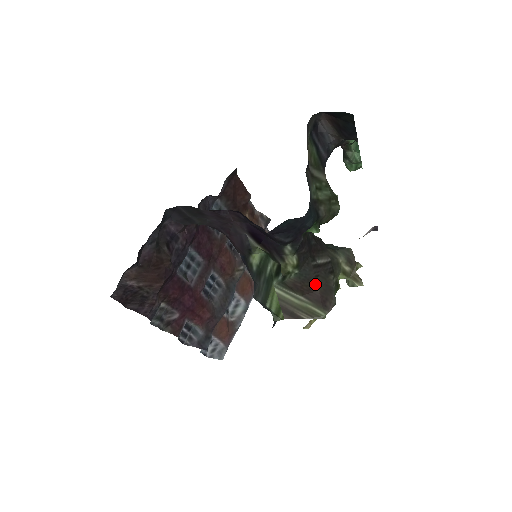
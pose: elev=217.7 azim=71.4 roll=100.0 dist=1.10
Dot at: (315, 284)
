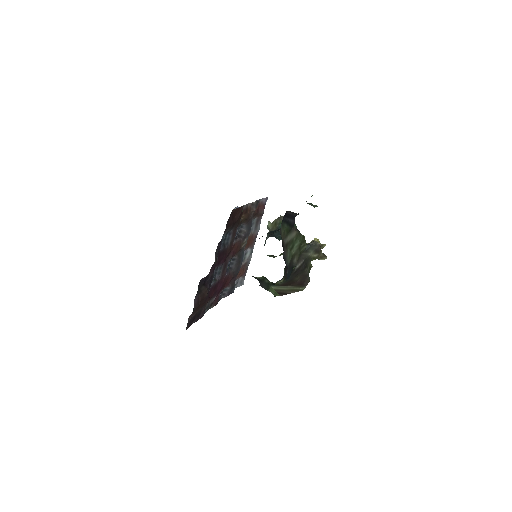
Dot at: (296, 279)
